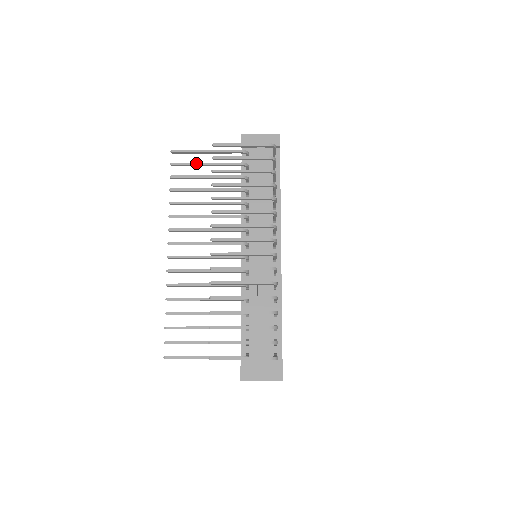
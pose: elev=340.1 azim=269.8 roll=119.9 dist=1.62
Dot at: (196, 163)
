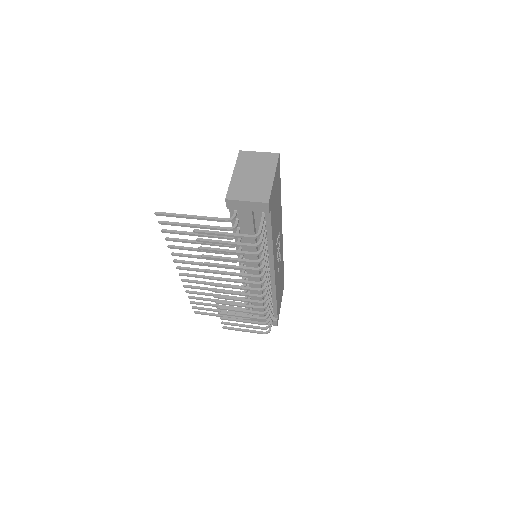
Dot at: (183, 225)
